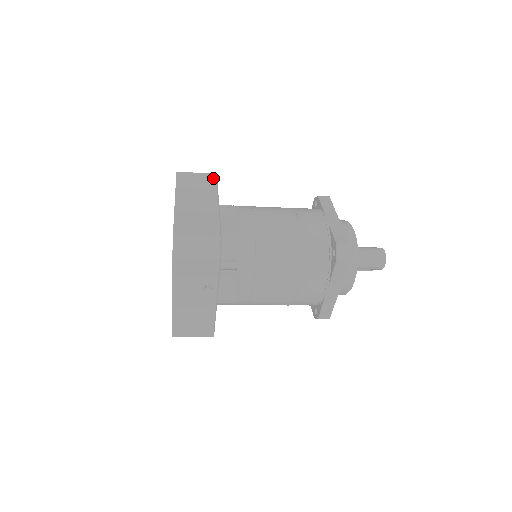
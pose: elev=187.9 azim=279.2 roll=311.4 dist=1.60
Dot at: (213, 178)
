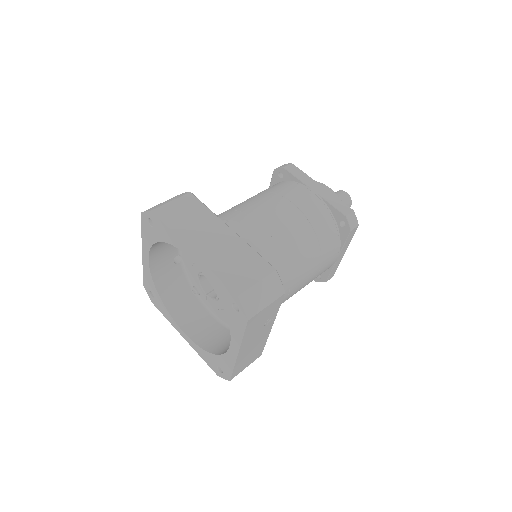
Dot at: (194, 200)
